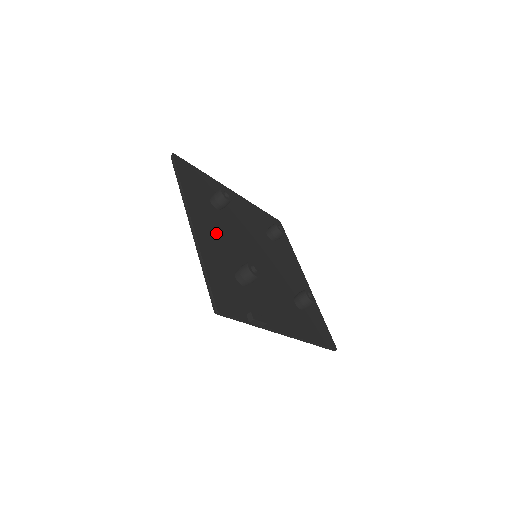
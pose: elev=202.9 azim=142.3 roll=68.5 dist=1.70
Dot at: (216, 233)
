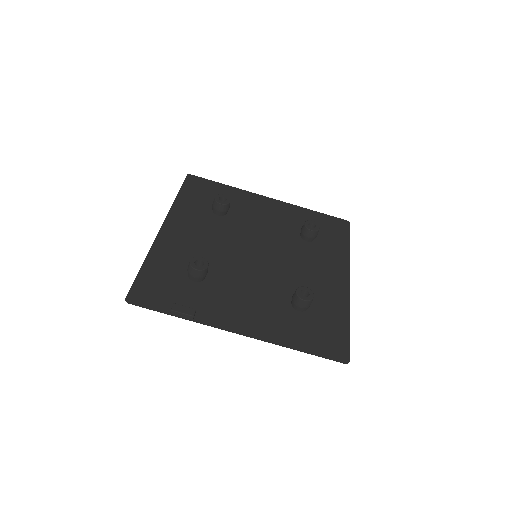
Dot at: (194, 236)
